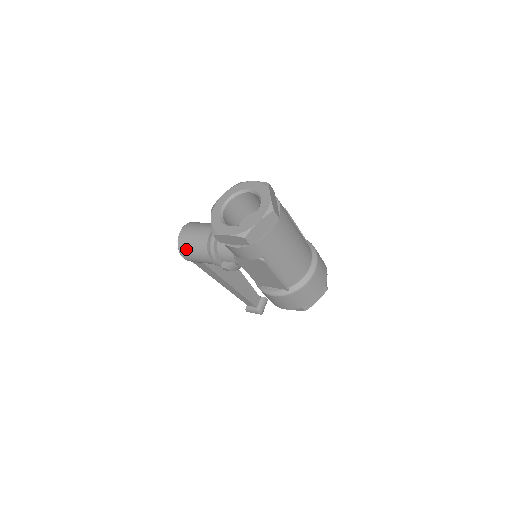
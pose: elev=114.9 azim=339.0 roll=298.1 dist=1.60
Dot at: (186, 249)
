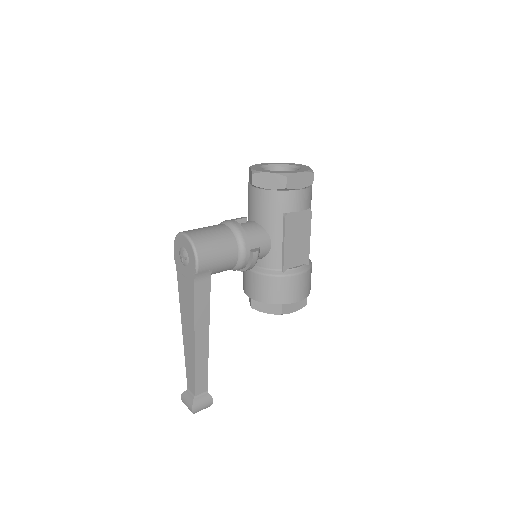
Dot at: (207, 245)
